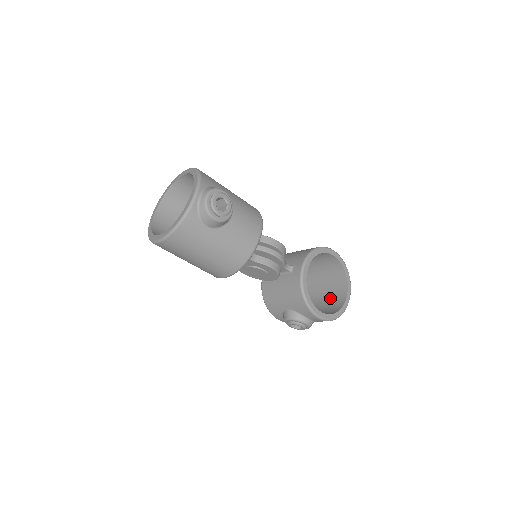
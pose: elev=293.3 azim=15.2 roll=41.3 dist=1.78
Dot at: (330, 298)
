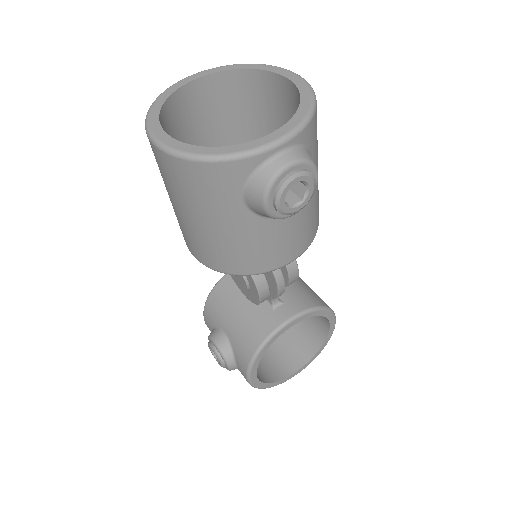
Dot at: (277, 350)
